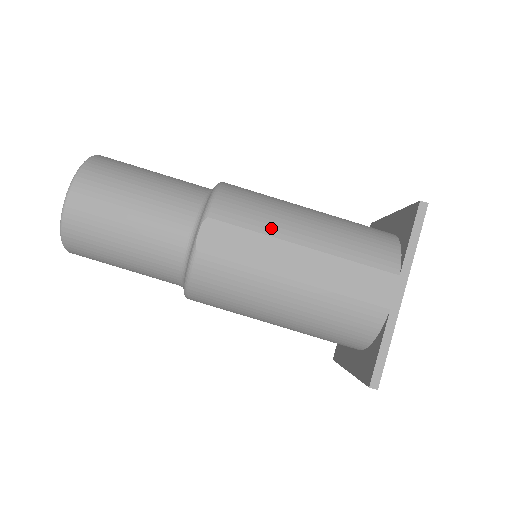
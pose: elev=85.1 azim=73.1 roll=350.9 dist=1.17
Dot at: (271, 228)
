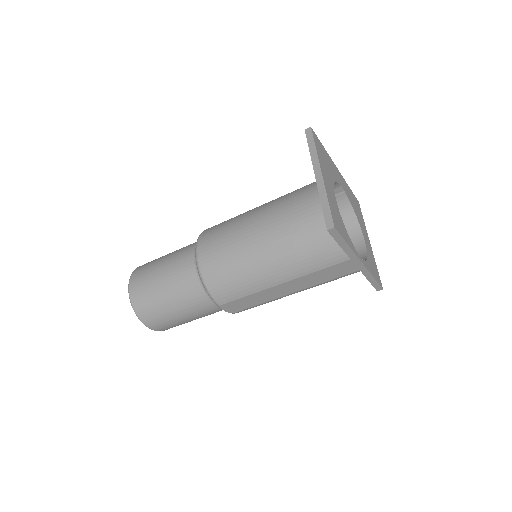
Dot at: (254, 288)
